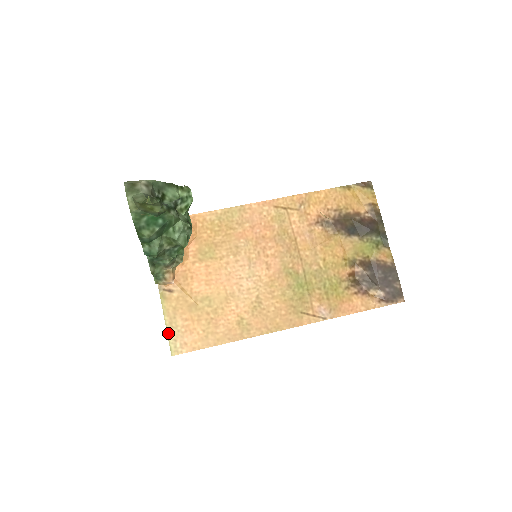
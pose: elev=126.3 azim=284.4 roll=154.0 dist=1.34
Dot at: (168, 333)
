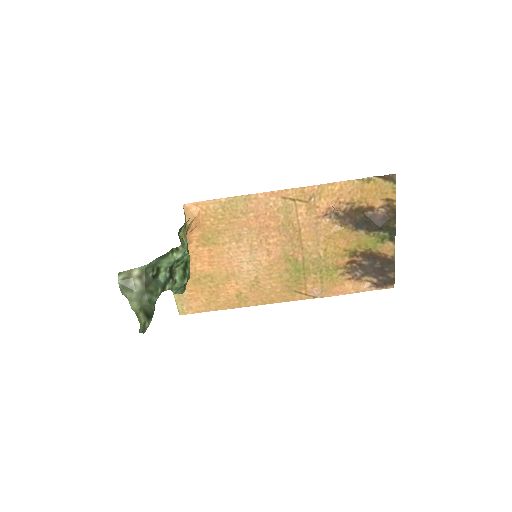
Dot at: (176, 300)
